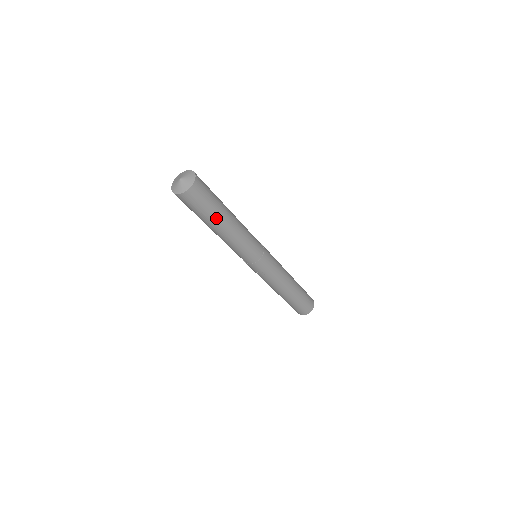
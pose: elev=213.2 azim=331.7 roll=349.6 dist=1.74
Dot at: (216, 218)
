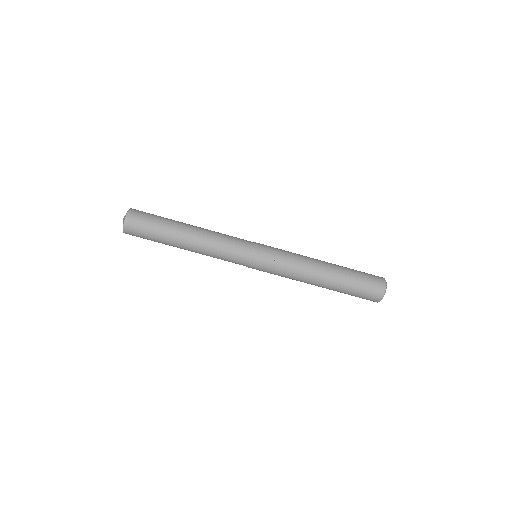
Dot at: (172, 224)
